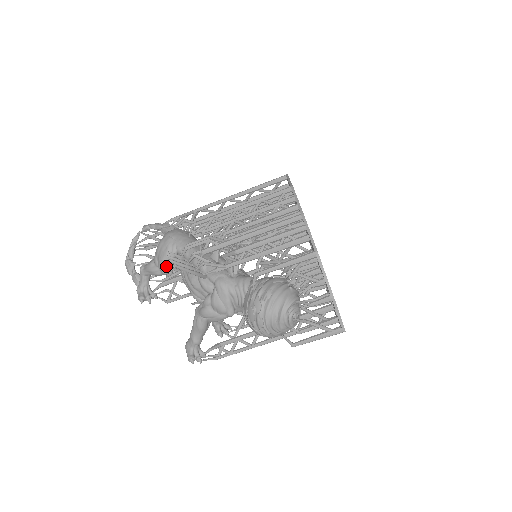
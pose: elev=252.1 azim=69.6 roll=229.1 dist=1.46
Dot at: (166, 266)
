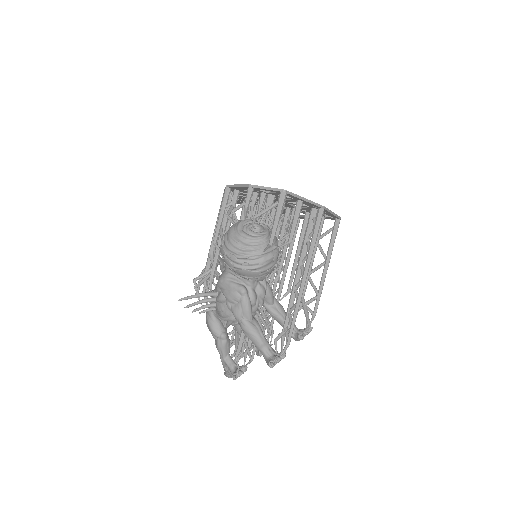
Dot at: (216, 329)
